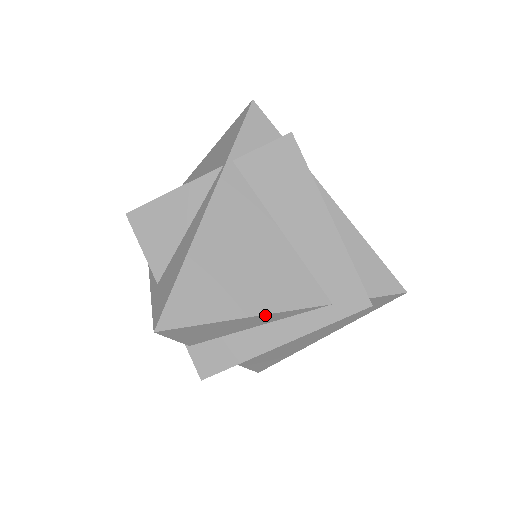
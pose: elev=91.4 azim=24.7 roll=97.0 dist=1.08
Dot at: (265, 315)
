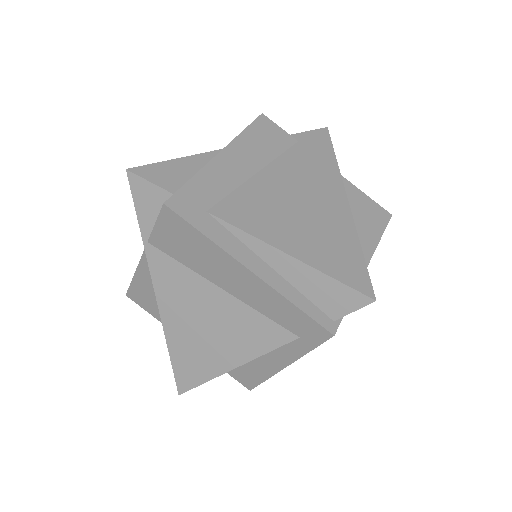
Dot at: (247, 362)
